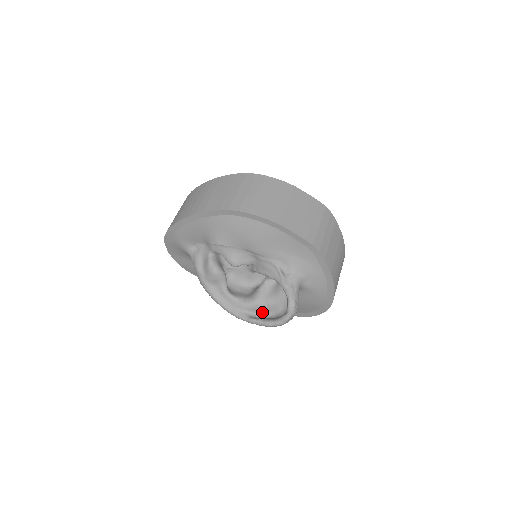
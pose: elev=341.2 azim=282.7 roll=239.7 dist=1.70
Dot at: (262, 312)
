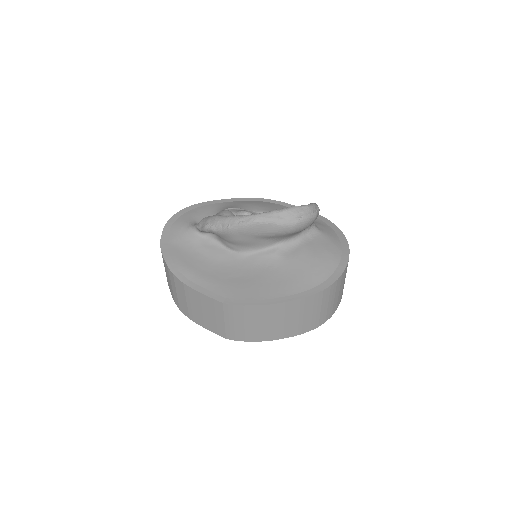
Dot at: occluded
